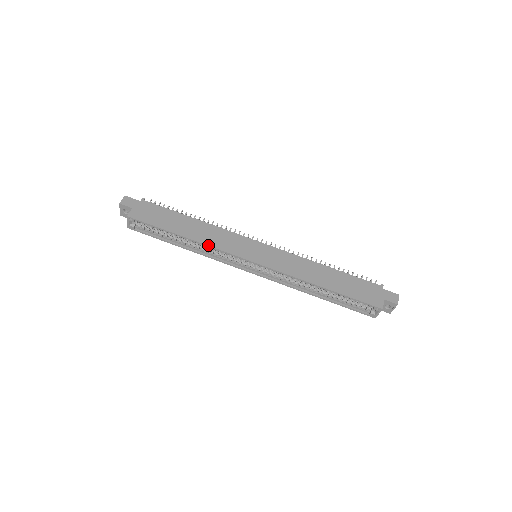
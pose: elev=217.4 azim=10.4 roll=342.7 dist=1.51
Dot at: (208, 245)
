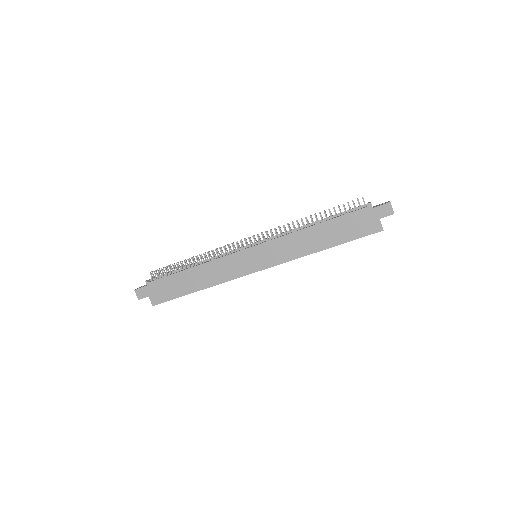
Dot at: occluded
